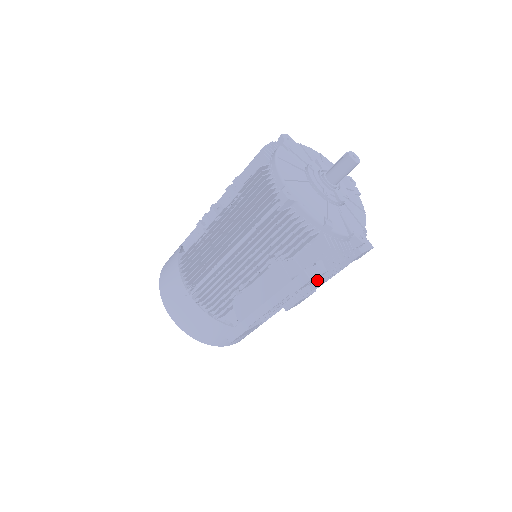
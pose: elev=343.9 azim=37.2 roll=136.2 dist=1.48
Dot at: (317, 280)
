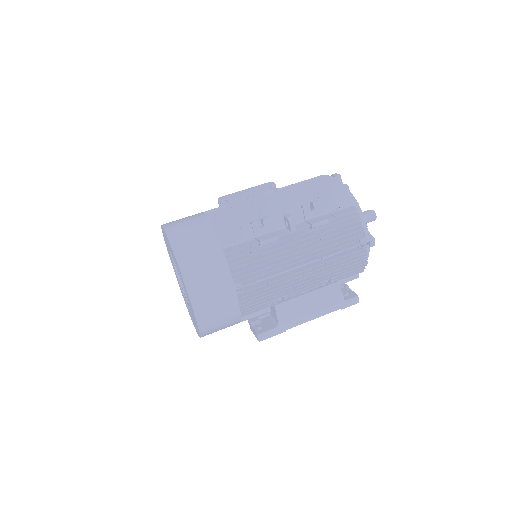
Dot at: occluded
